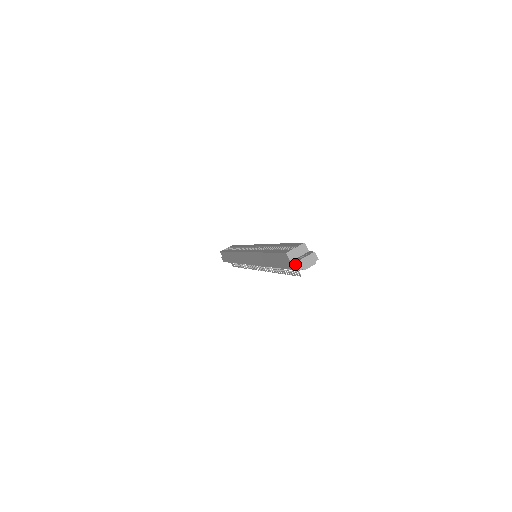
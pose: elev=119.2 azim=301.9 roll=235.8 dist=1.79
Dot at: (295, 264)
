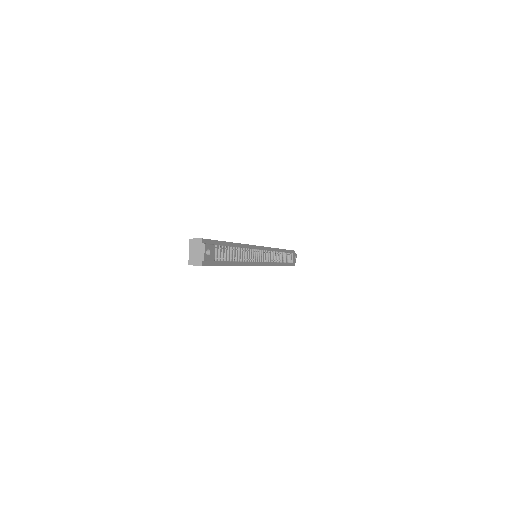
Dot at: occluded
